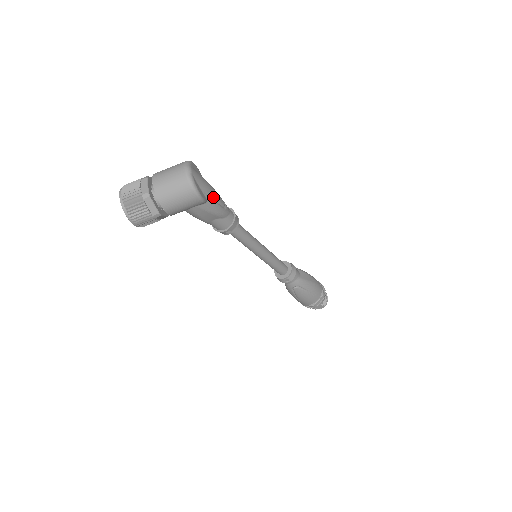
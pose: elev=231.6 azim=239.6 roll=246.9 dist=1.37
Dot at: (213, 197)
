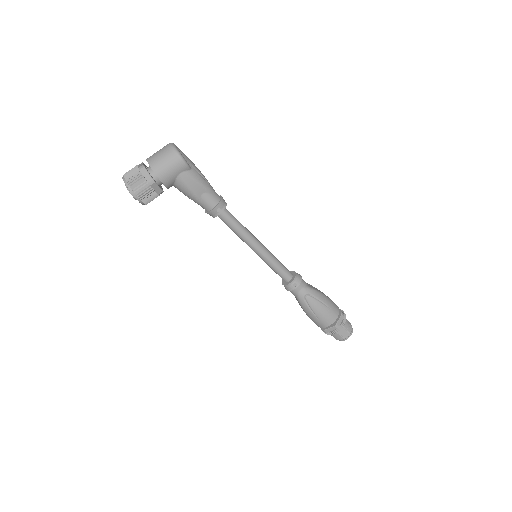
Dot at: (197, 169)
